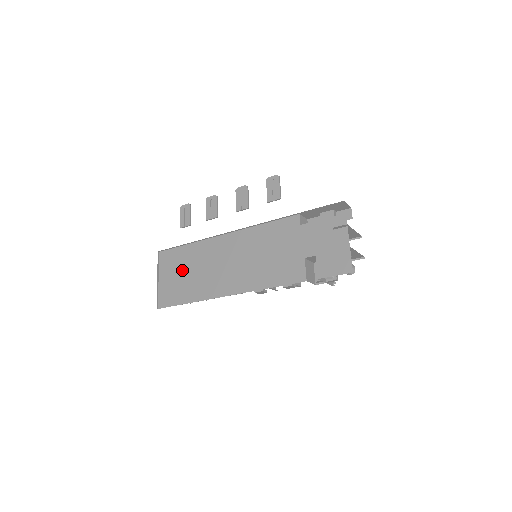
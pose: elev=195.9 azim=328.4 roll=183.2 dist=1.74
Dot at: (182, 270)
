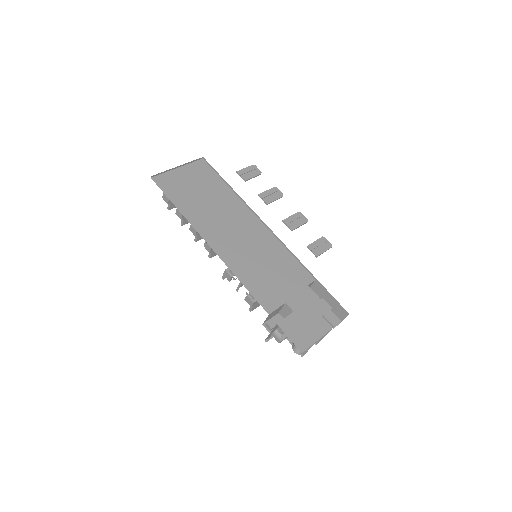
Dot at: (202, 188)
